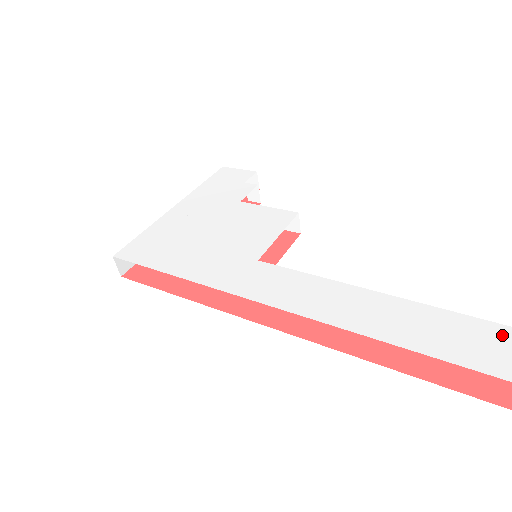
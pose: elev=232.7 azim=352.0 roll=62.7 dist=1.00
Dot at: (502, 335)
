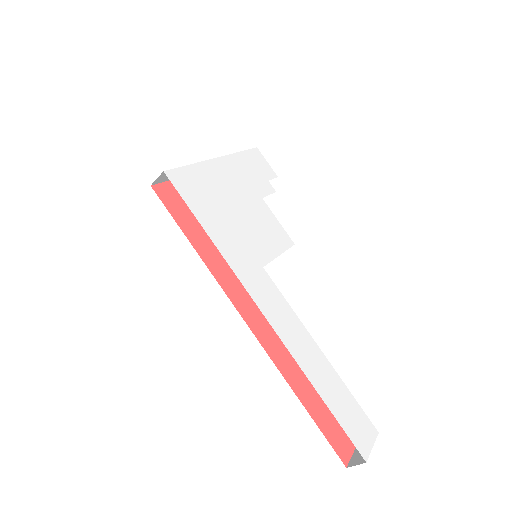
Dot at: (364, 421)
